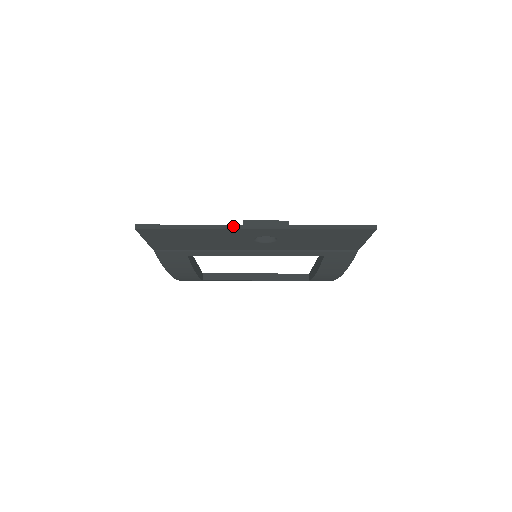
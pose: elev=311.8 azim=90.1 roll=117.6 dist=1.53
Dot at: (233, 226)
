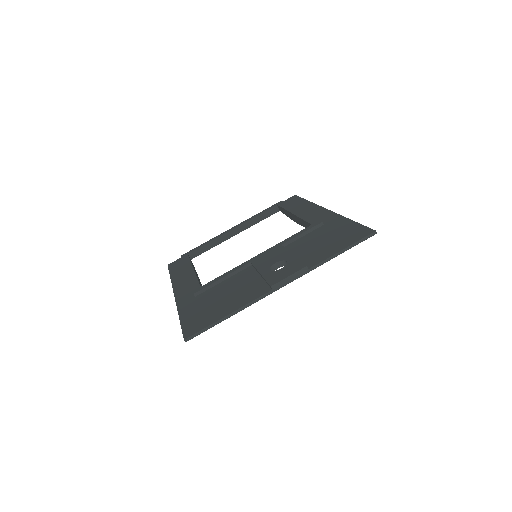
Dot at: (265, 296)
